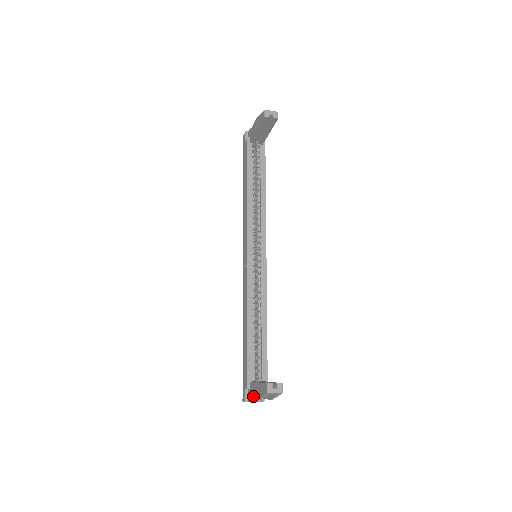
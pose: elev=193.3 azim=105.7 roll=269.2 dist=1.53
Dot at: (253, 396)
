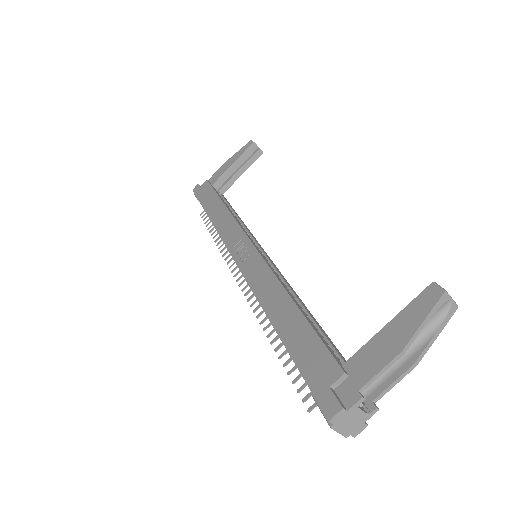
Dot at: (375, 367)
